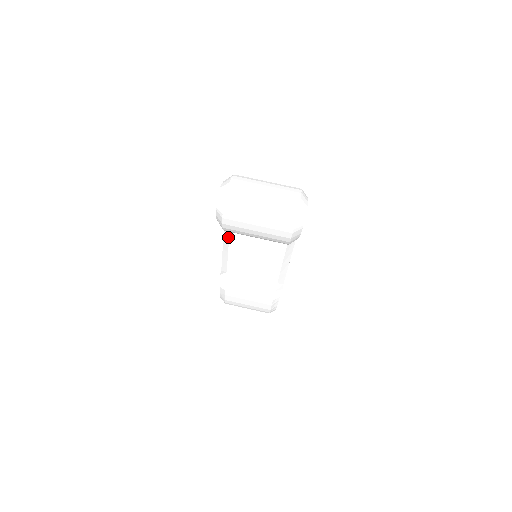
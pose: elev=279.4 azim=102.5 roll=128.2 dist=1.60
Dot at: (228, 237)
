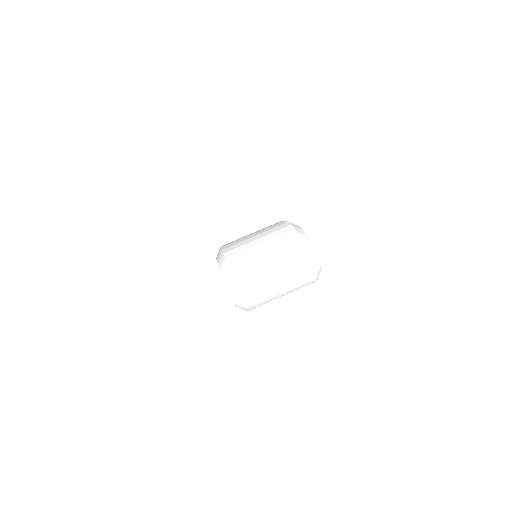
Dot at: occluded
